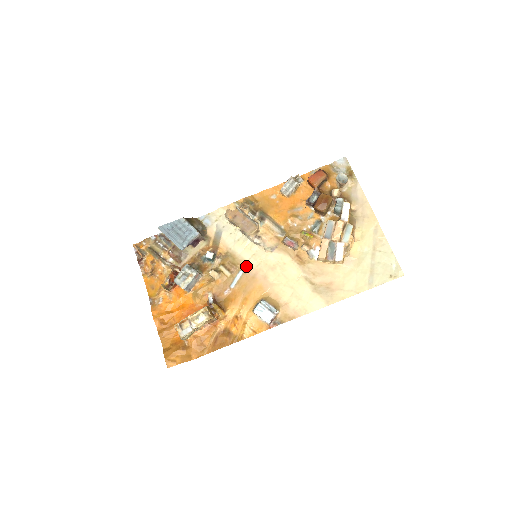
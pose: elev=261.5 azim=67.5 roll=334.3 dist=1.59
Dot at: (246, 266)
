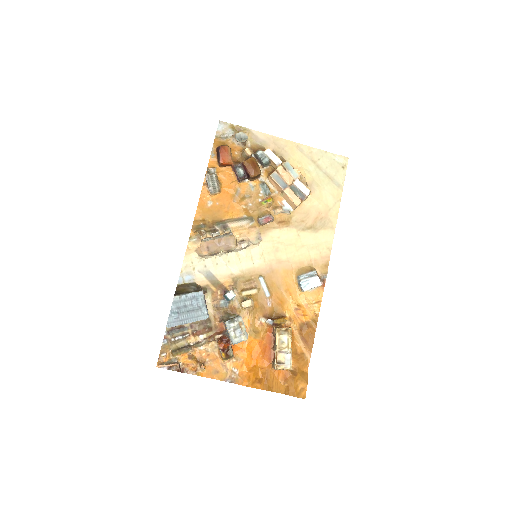
Dot at: (258, 271)
